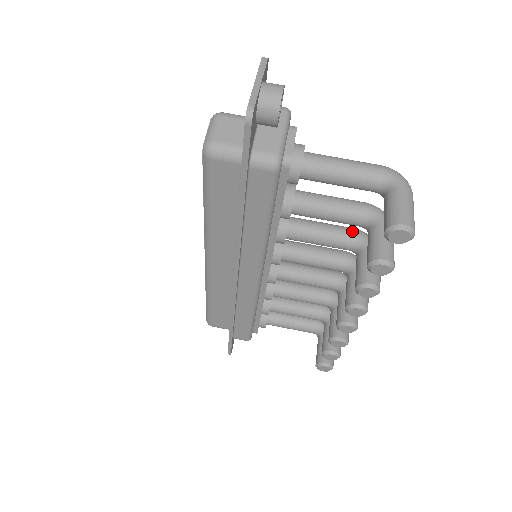
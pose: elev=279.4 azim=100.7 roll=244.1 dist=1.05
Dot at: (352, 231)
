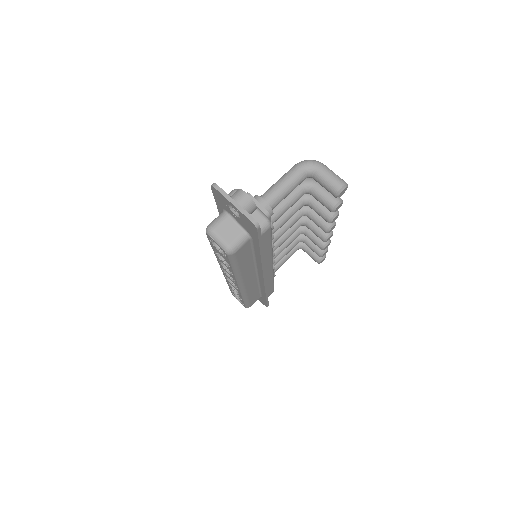
Dot at: occluded
